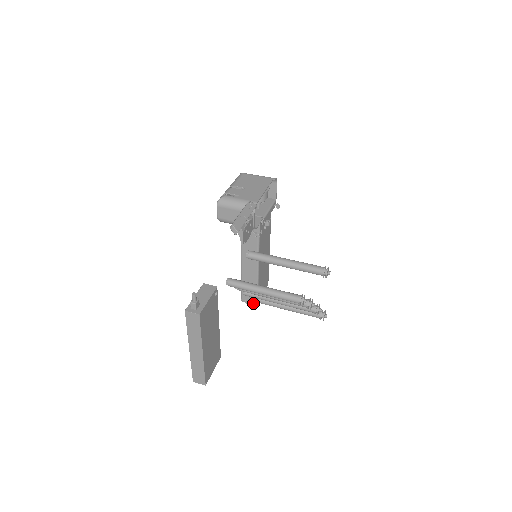
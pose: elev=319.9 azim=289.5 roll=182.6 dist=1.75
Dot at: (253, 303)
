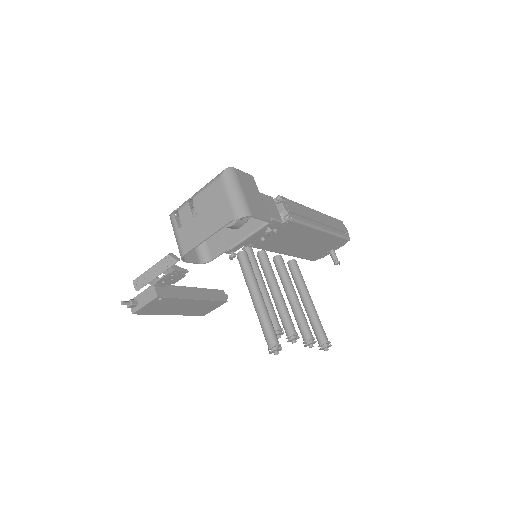
Dot at: occluded
